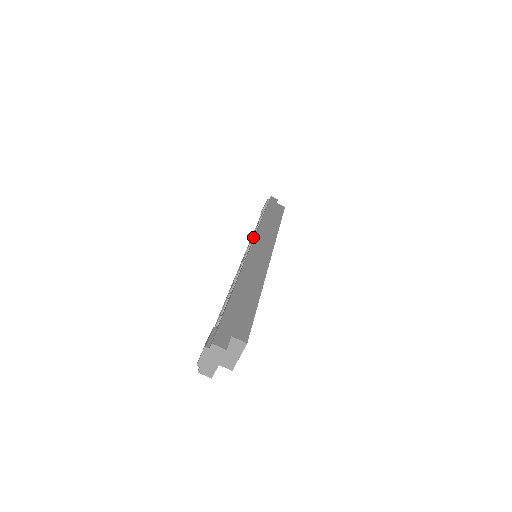
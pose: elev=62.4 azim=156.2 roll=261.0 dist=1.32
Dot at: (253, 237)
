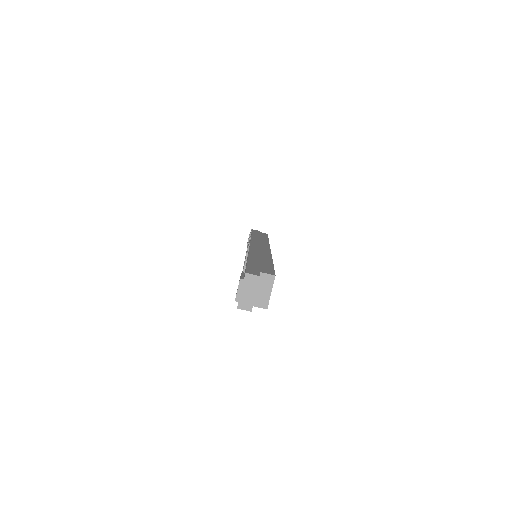
Dot at: occluded
